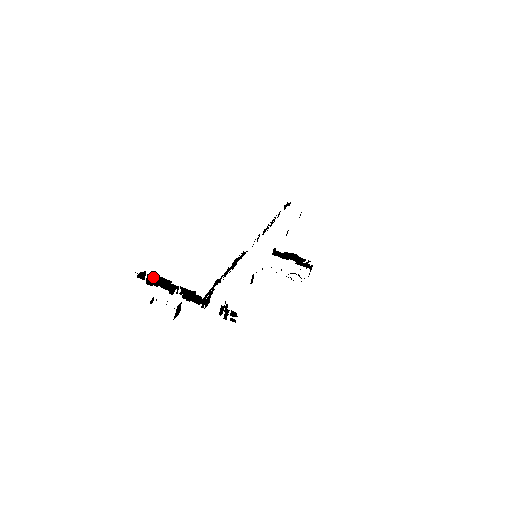
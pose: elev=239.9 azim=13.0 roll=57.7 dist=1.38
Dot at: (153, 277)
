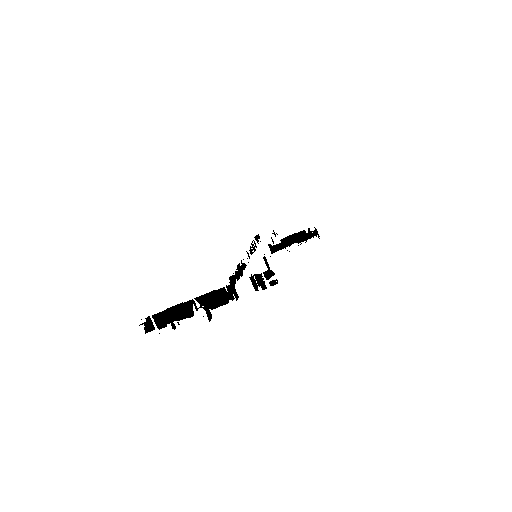
Dot at: (160, 314)
